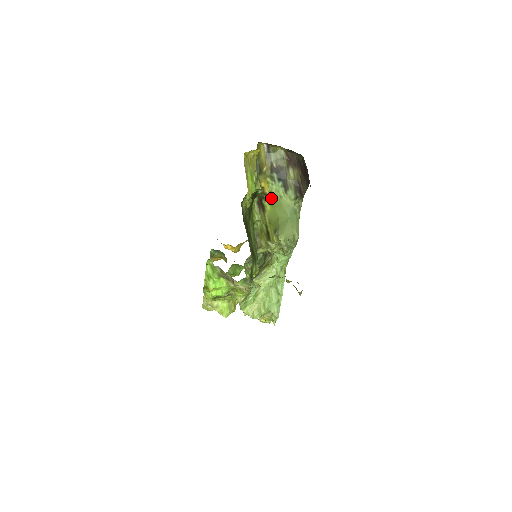
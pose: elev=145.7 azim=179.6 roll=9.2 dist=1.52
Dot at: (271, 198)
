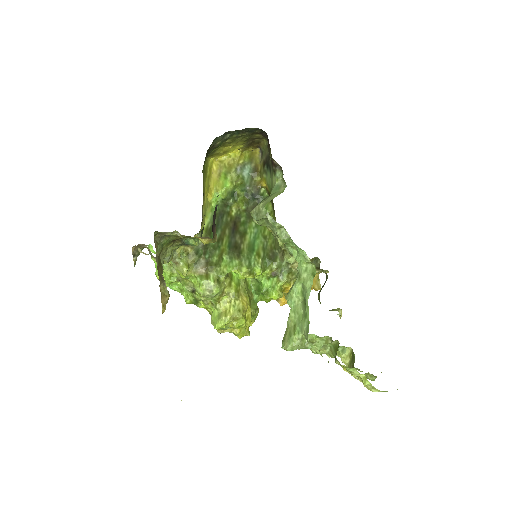
Dot at: (270, 192)
